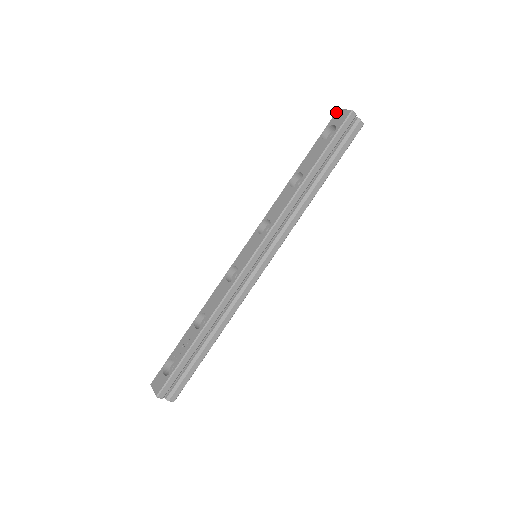
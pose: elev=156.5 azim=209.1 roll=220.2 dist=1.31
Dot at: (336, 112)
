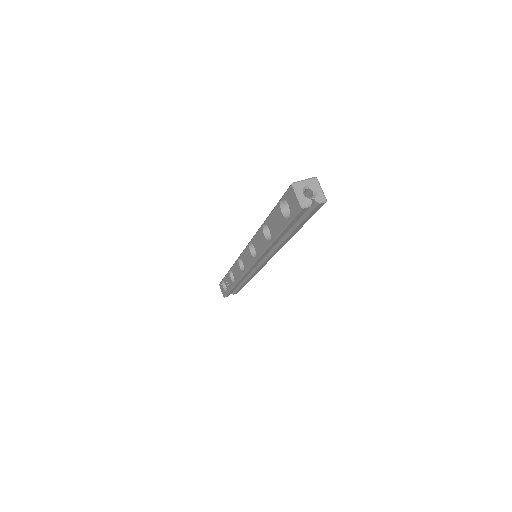
Dot at: (289, 188)
